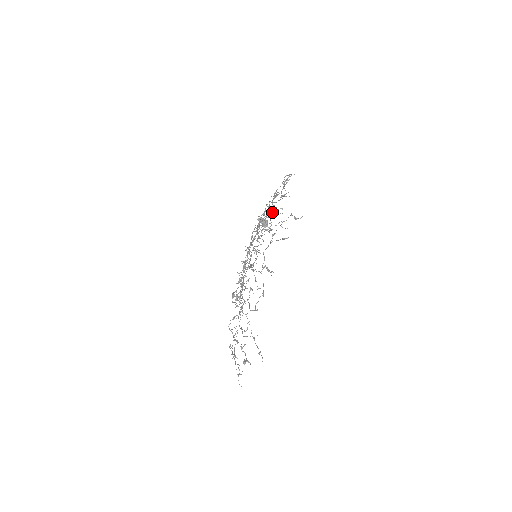
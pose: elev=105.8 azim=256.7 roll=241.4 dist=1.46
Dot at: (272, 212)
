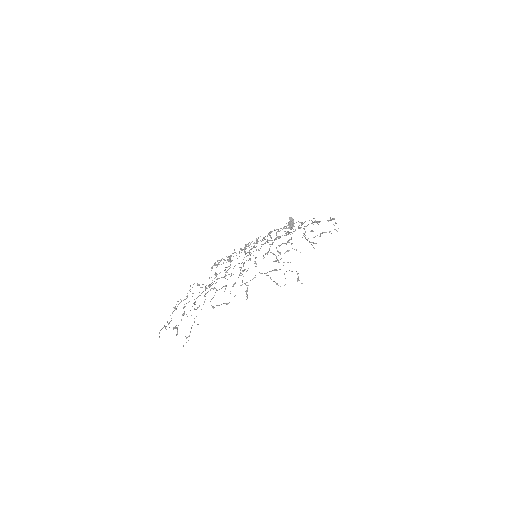
Dot at: occluded
